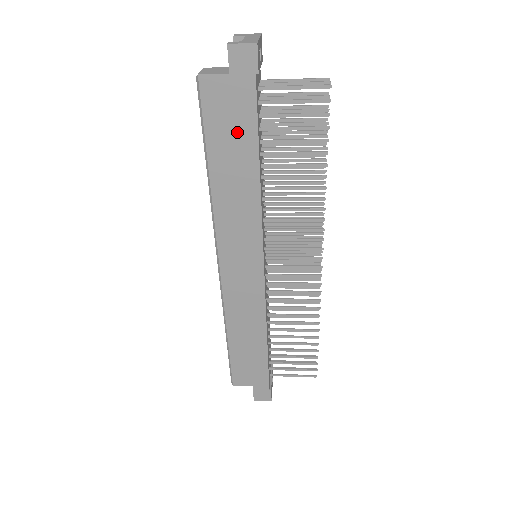
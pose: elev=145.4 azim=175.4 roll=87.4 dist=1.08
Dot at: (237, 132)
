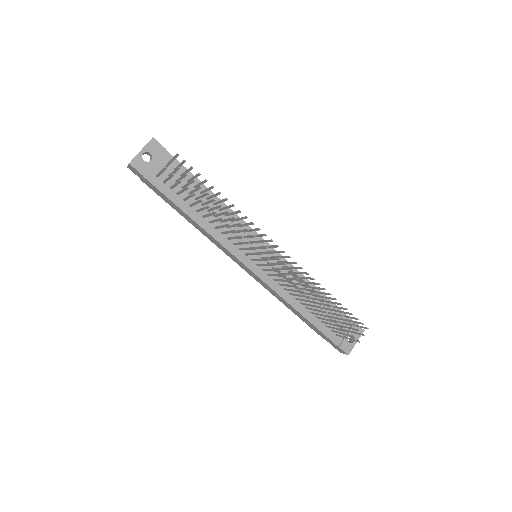
Dot at: (168, 202)
